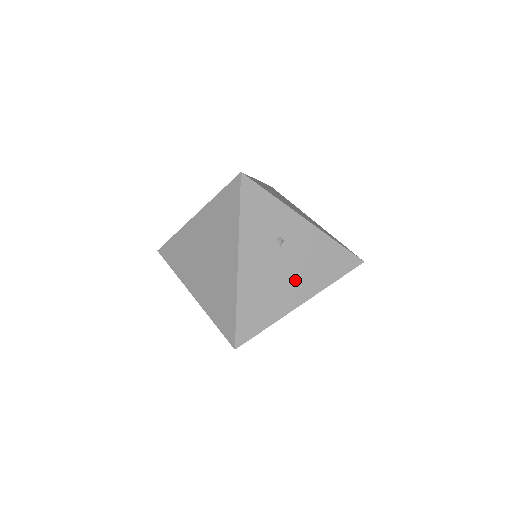
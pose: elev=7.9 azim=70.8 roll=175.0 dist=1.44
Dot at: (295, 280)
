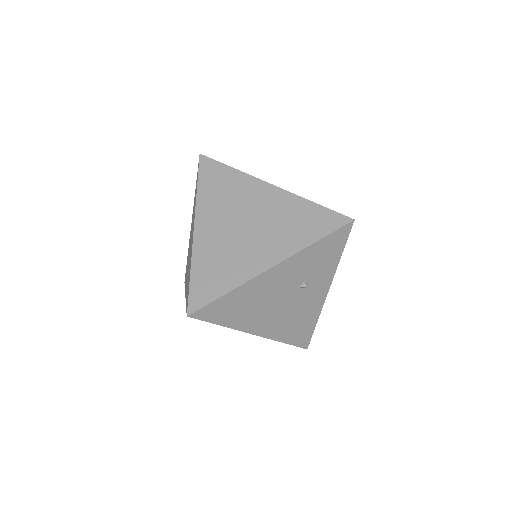
Dot at: (273, 316)
